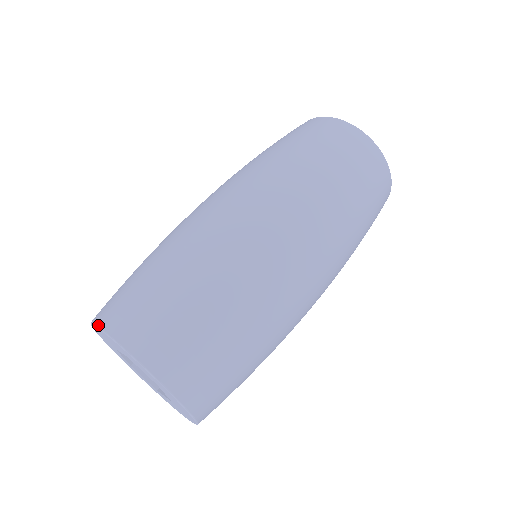
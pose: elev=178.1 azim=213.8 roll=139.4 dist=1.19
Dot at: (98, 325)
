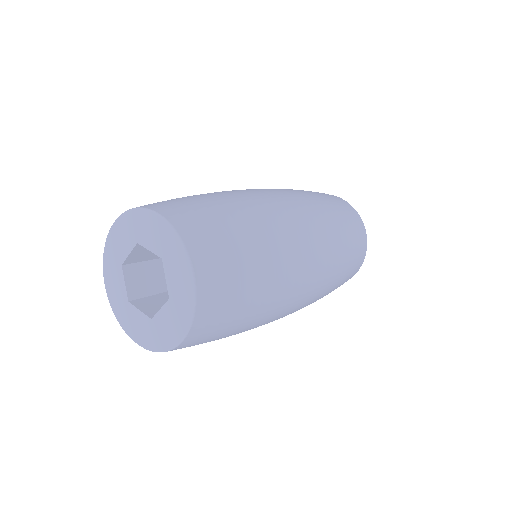
Dot at: (118, 217)
